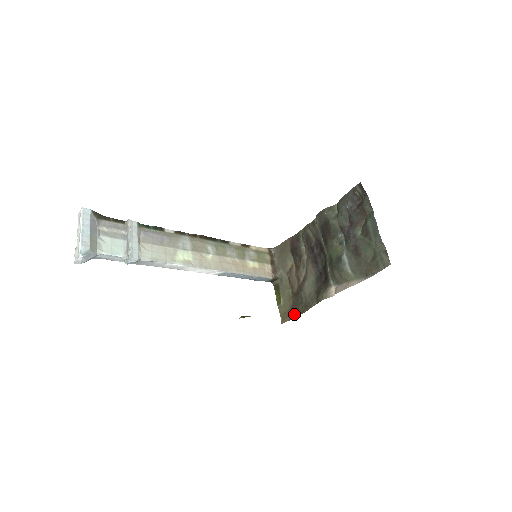
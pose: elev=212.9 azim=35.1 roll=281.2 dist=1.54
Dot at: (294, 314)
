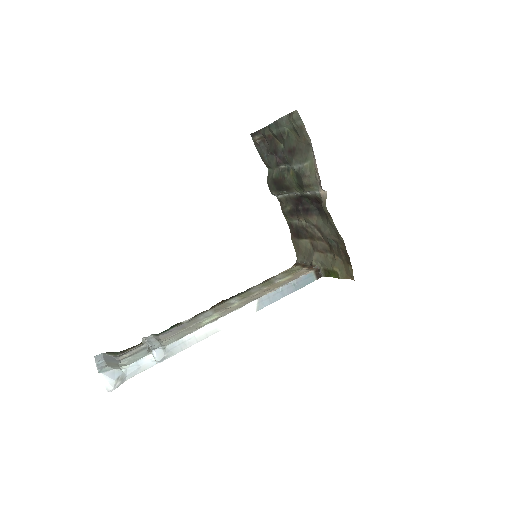
Dot at: (347, 258)
